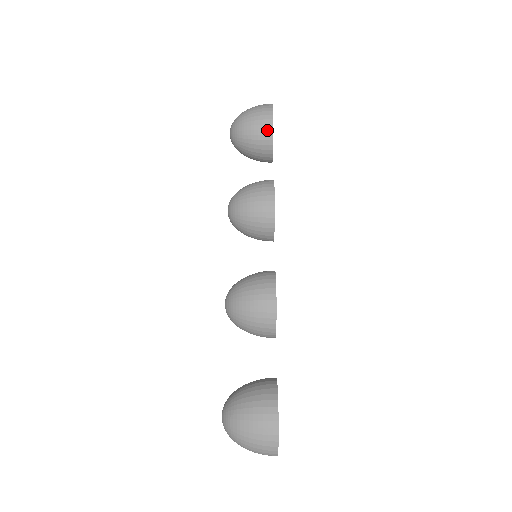
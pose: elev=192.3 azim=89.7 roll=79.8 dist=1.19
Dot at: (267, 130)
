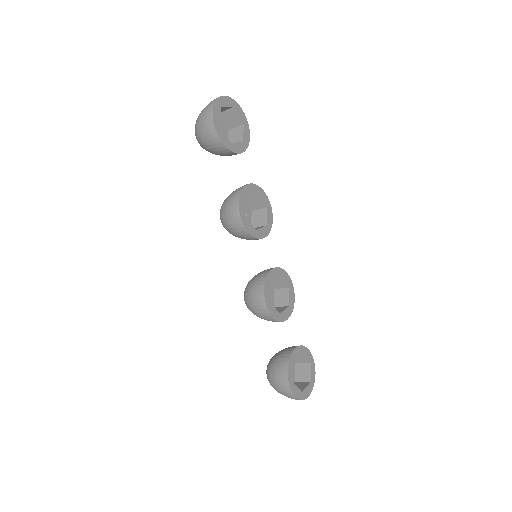
Dot at: (217, 143)
